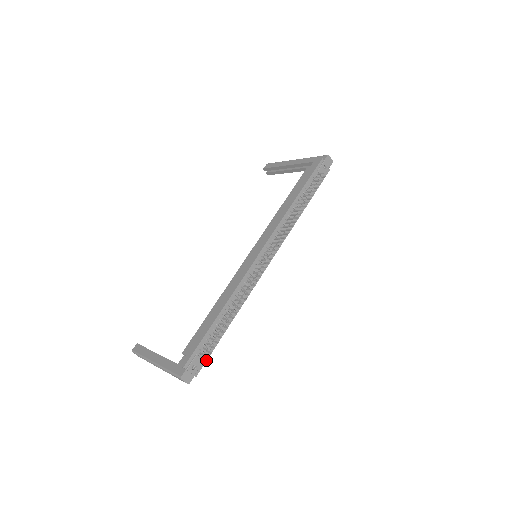
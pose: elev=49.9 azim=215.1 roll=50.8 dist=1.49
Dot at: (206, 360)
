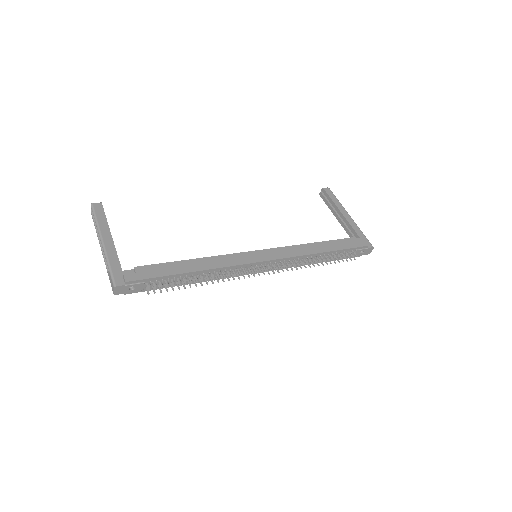
Dot at: (144, 291)
